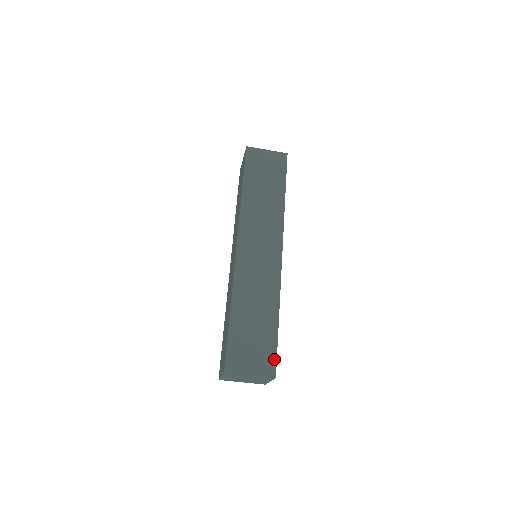
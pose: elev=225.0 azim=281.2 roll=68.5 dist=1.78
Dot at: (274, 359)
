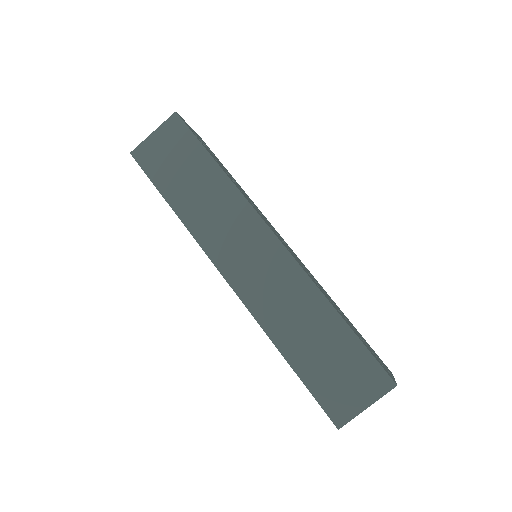
Dot at: (376, 366)
